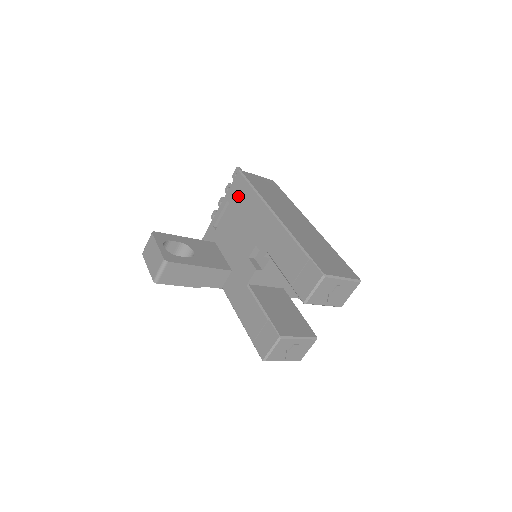
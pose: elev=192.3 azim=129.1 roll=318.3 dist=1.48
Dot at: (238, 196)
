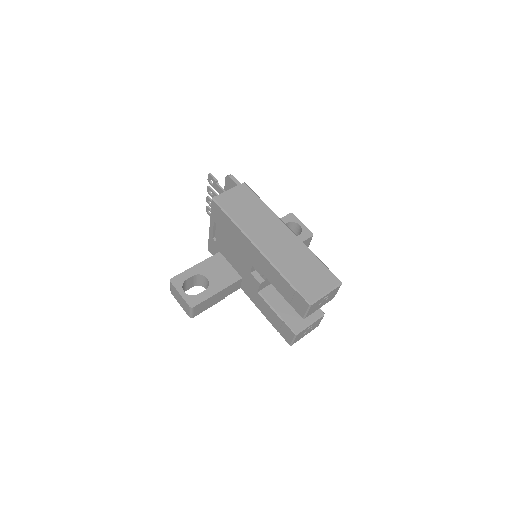
Dot at: (221, 221)
